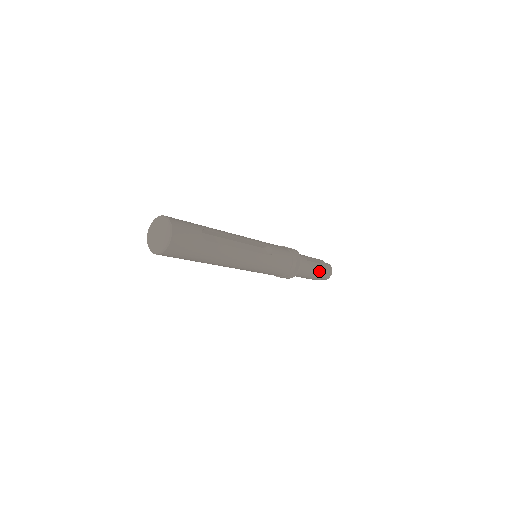
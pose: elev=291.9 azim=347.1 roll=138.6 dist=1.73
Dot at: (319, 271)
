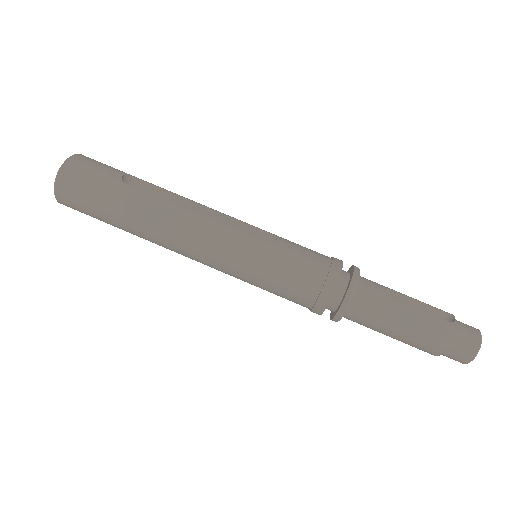
Dot at: (427, 320)
